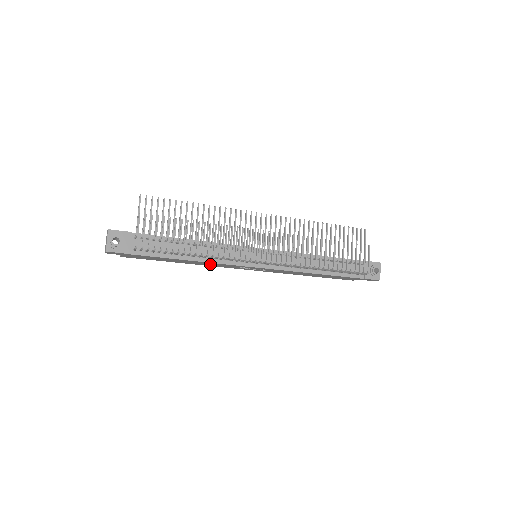
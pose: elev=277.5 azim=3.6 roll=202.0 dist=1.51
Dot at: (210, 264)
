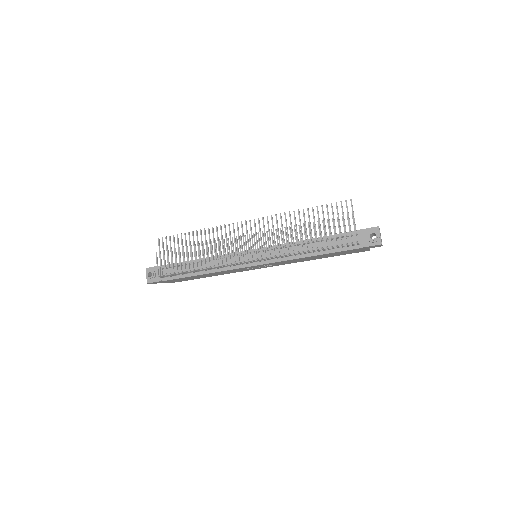
Dot at: (224, 272)
